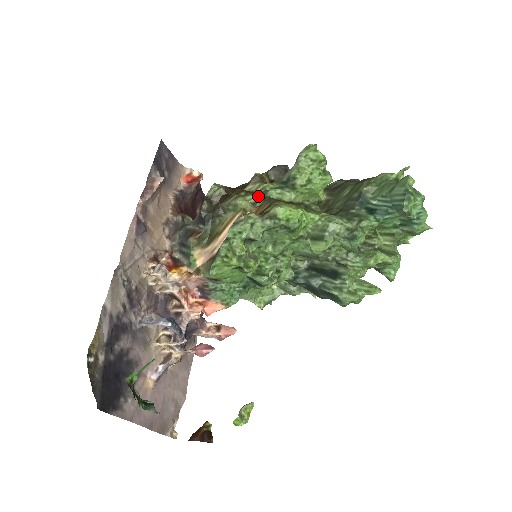
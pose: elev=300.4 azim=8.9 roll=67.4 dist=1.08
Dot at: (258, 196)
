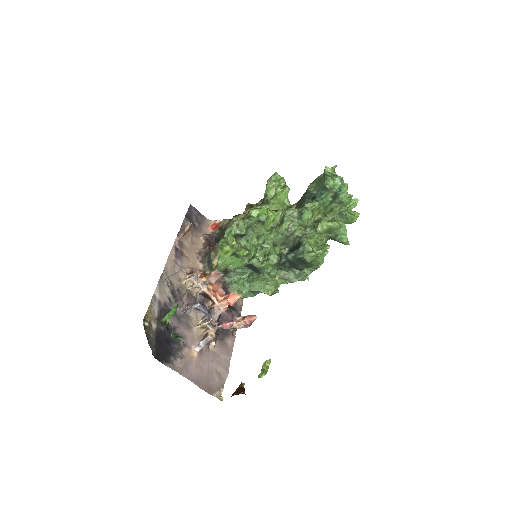
Dot at: (246, 213)
